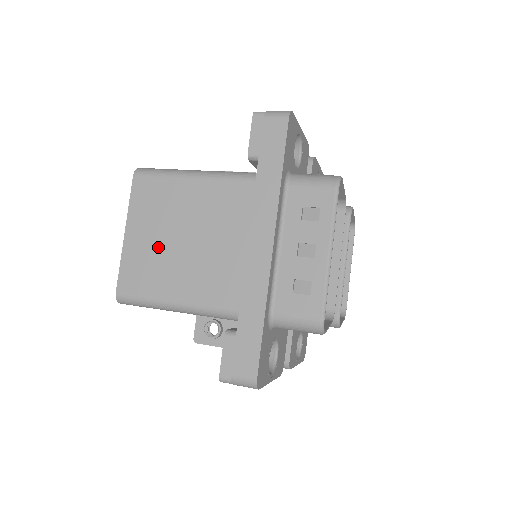
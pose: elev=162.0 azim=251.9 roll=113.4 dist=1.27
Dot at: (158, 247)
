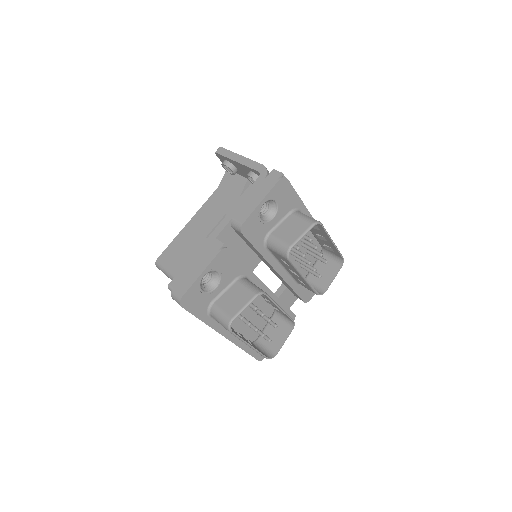
Dot at: occluded
